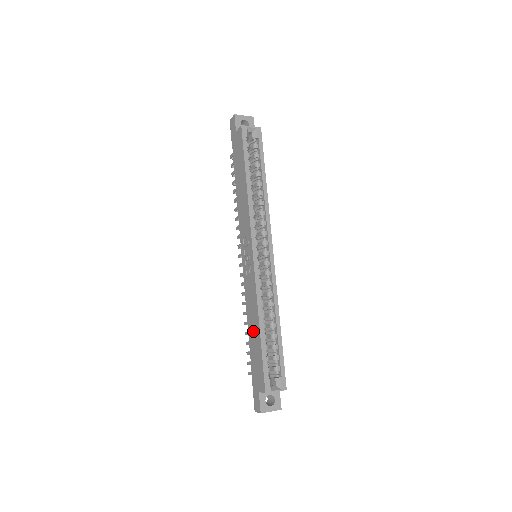
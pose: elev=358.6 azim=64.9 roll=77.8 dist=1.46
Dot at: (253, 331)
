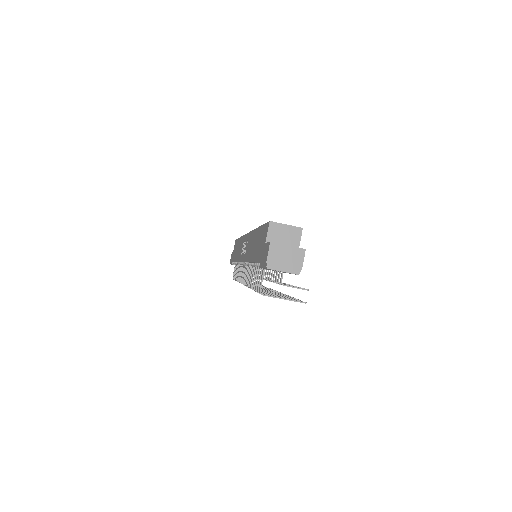
Dot at: (254, 246)
